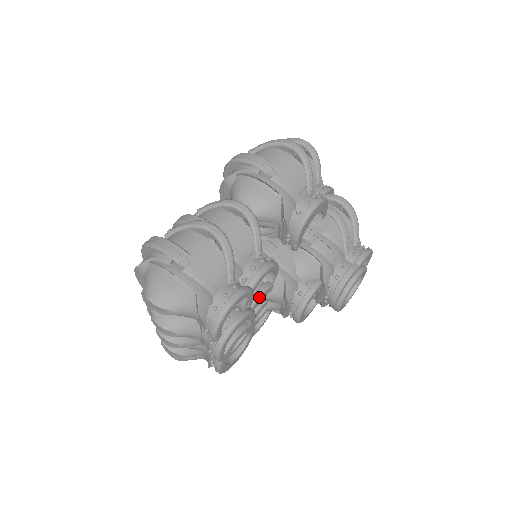
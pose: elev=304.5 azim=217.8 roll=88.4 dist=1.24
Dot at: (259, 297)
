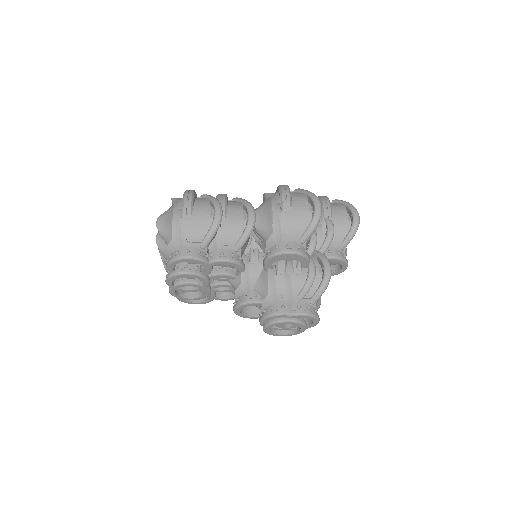
Dot at: (218, 274)
